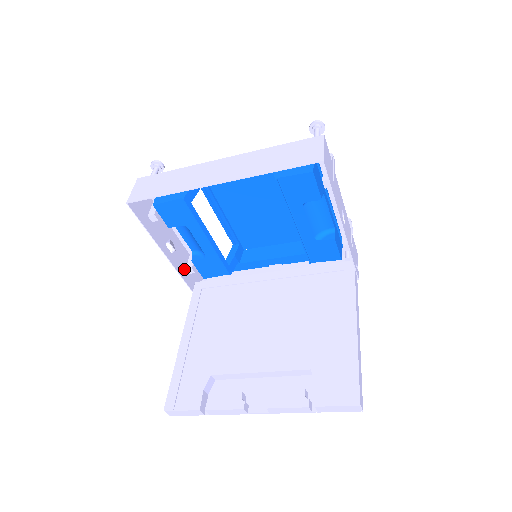
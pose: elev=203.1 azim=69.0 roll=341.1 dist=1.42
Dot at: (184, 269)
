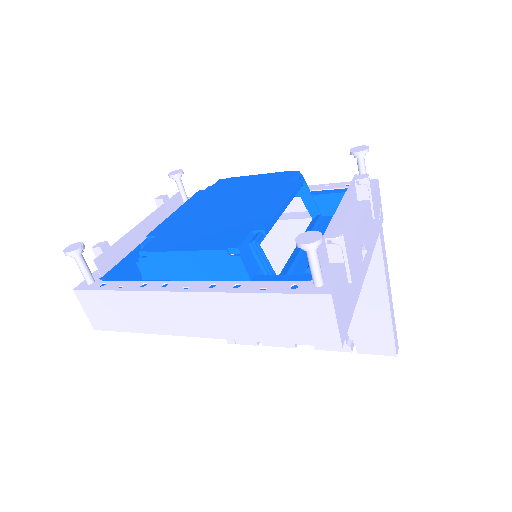
Dot at: occluded
